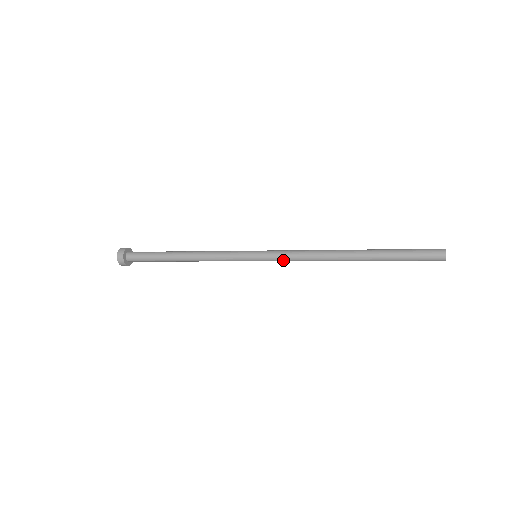
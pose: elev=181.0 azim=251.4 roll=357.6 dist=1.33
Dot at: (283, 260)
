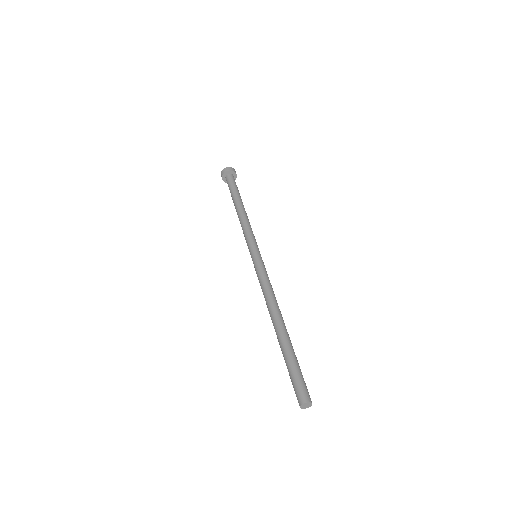
Dot at: occluded
